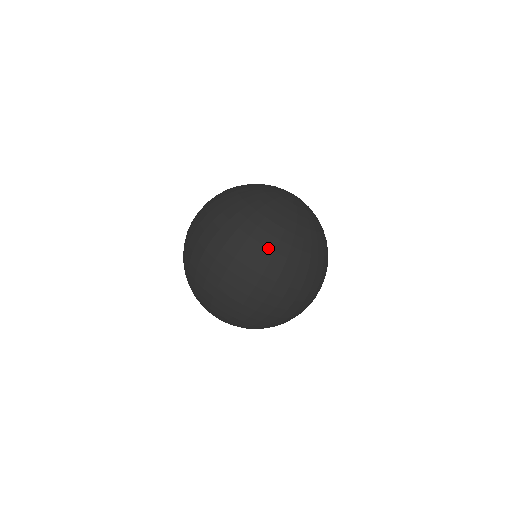
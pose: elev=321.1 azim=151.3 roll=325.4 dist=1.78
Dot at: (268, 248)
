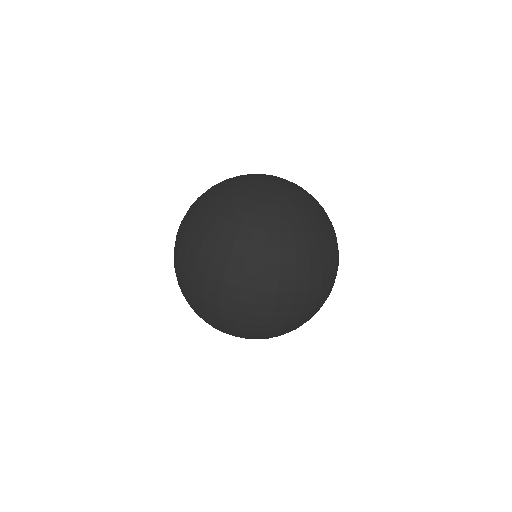
Dot at: (192, 229)
